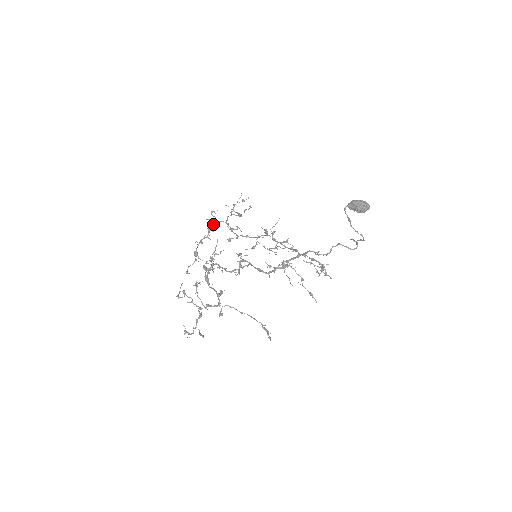
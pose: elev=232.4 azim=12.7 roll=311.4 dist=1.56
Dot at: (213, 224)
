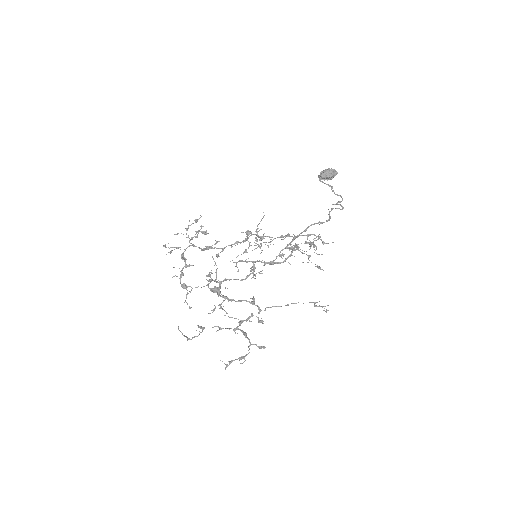
Dot at: (184, 251)
